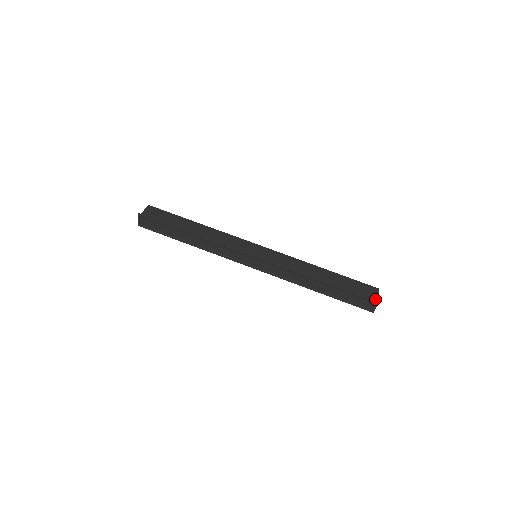
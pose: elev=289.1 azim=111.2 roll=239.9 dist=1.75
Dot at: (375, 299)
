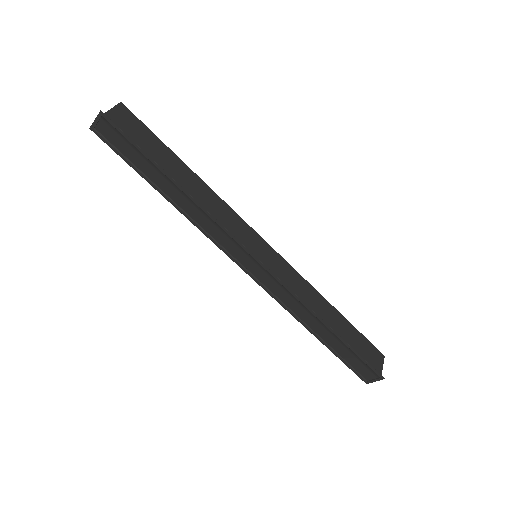
Dot at: (380, 372)
